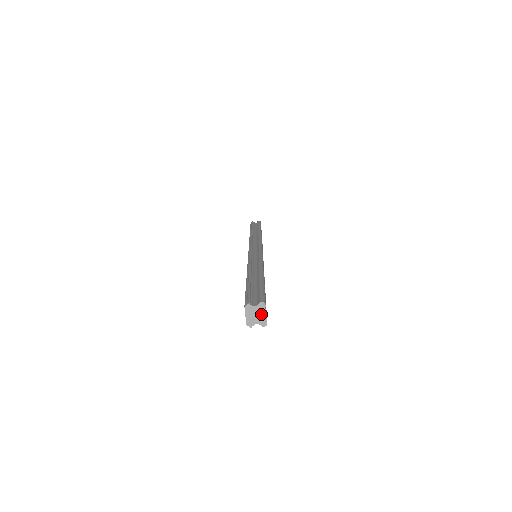
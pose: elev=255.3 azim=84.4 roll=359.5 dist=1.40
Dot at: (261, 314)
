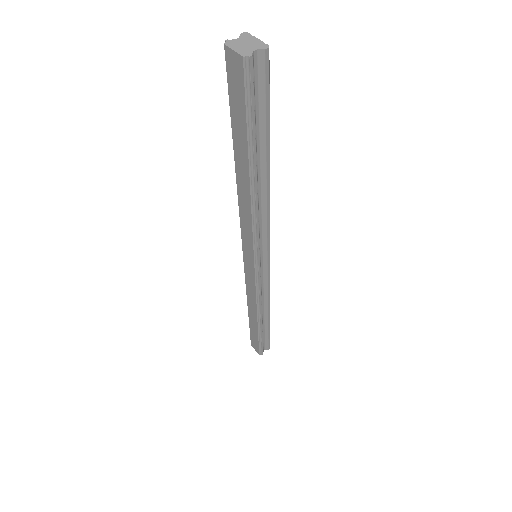
Dot at: (251, 41)
